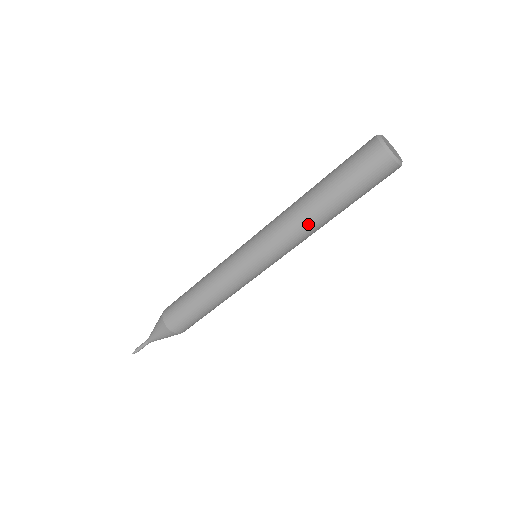
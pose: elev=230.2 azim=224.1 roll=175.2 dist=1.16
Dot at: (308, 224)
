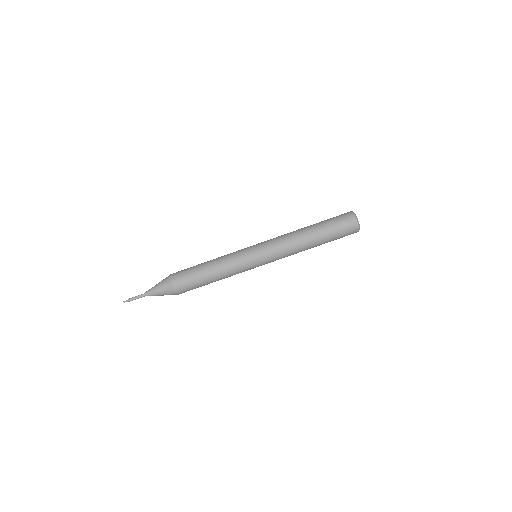
Dot at: (298, 238)
